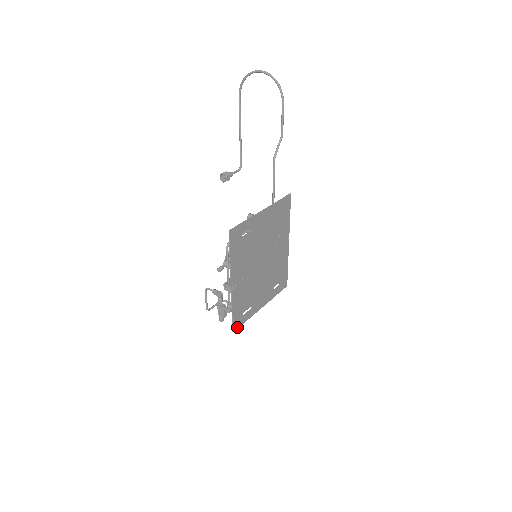
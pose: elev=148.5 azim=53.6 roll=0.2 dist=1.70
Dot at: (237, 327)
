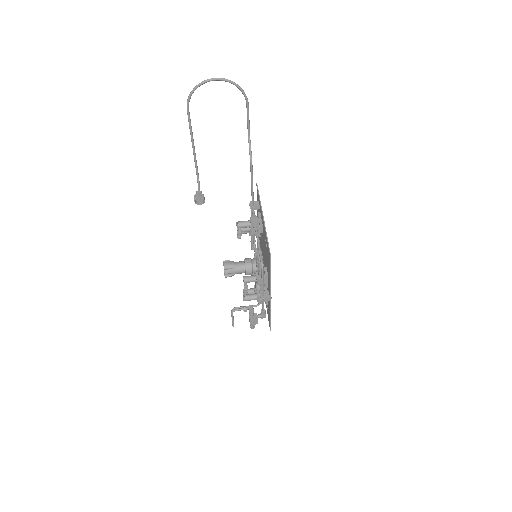
Dot at: (269, 324)
